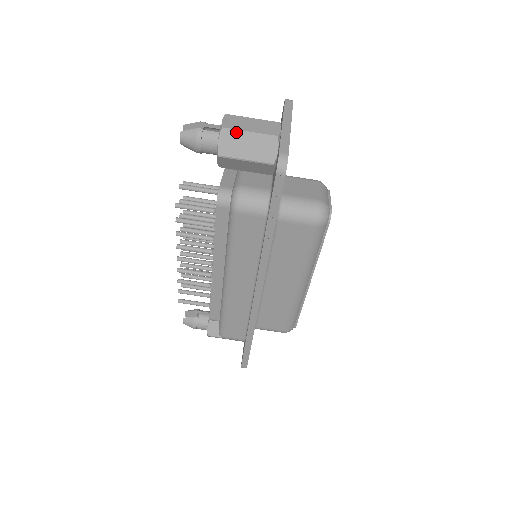
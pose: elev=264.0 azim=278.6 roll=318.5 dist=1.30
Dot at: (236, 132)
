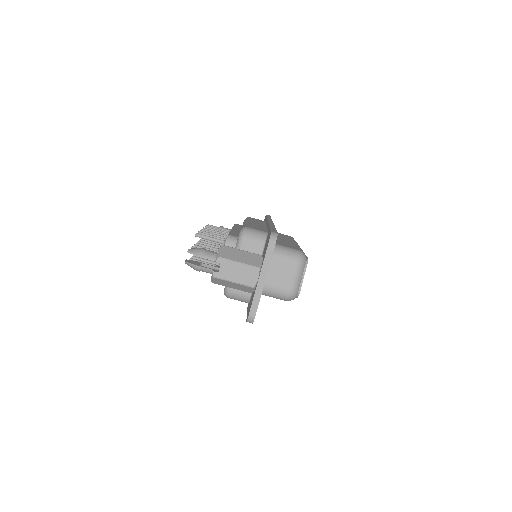
Dot at: (223, 280)
